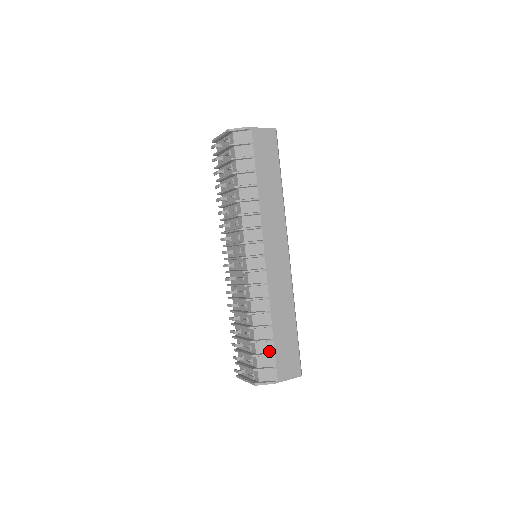
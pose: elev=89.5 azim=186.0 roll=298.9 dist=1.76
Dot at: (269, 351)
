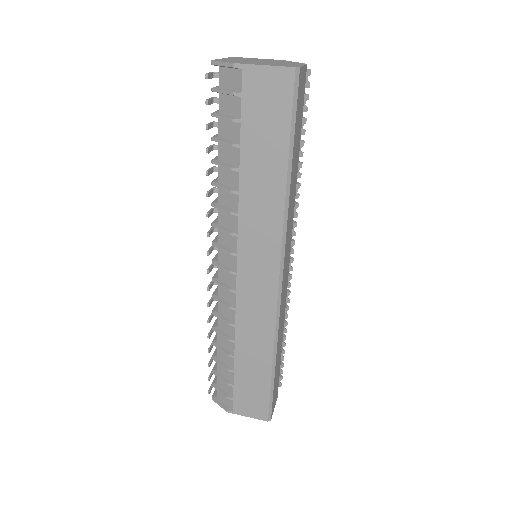
Dot at: (229, 379)
